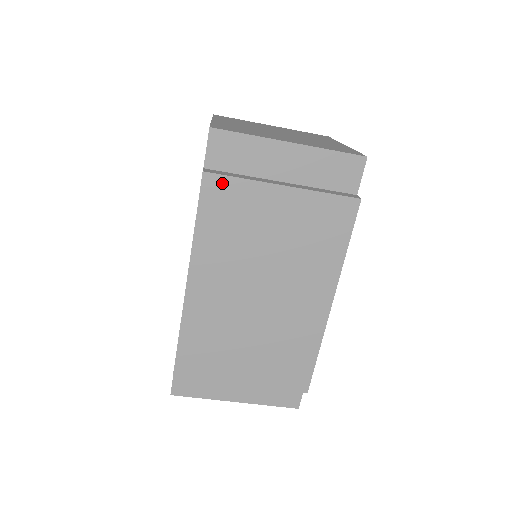
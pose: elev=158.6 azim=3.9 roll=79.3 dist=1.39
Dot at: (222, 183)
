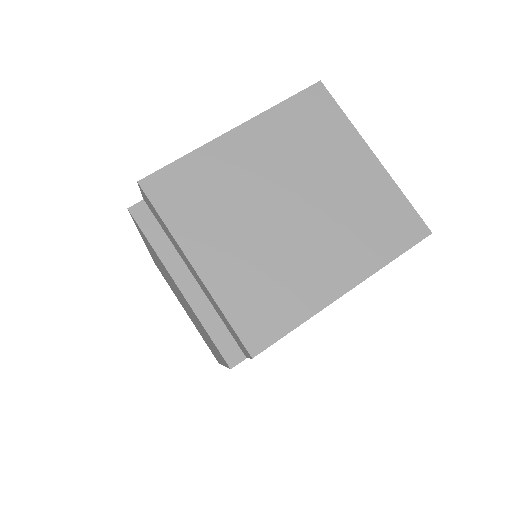
Dot at: occluded
